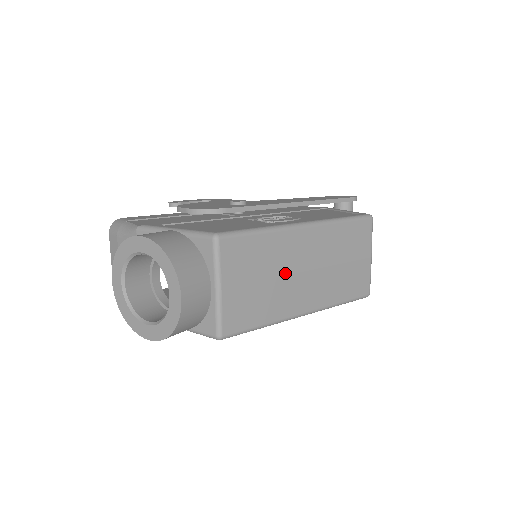
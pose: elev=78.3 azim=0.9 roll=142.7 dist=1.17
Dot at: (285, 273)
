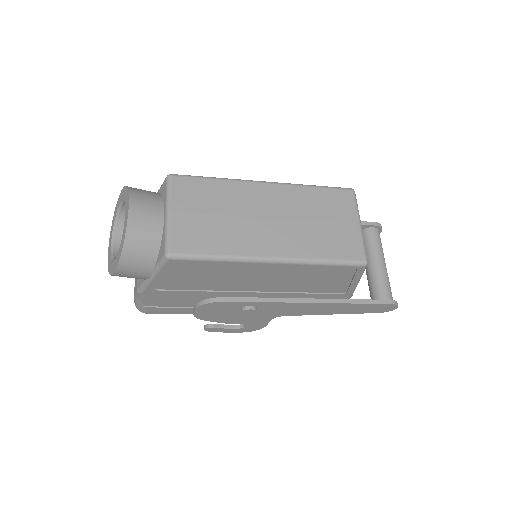
Dot at: (243, 215)
